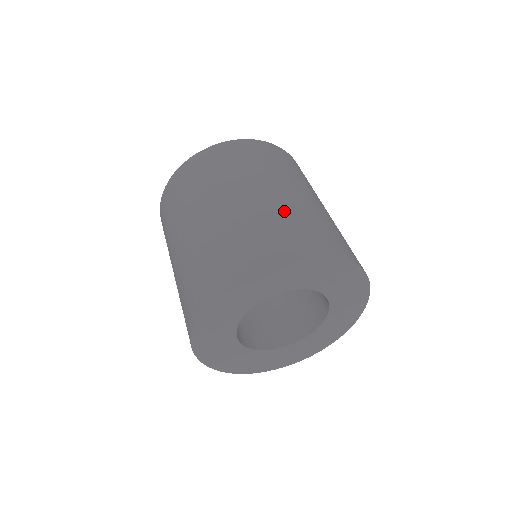
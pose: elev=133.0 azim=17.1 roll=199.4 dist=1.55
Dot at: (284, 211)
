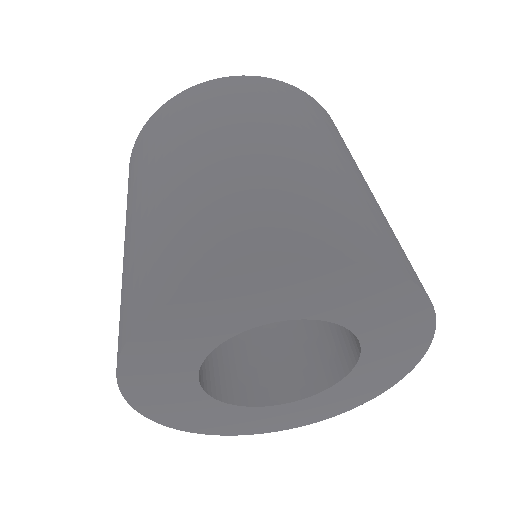
Dot at: (181, 208)
